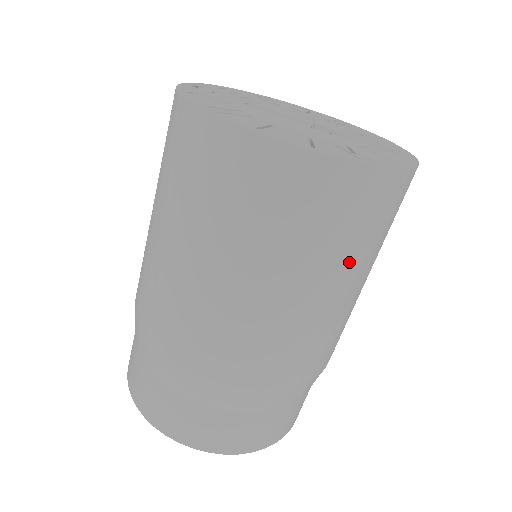
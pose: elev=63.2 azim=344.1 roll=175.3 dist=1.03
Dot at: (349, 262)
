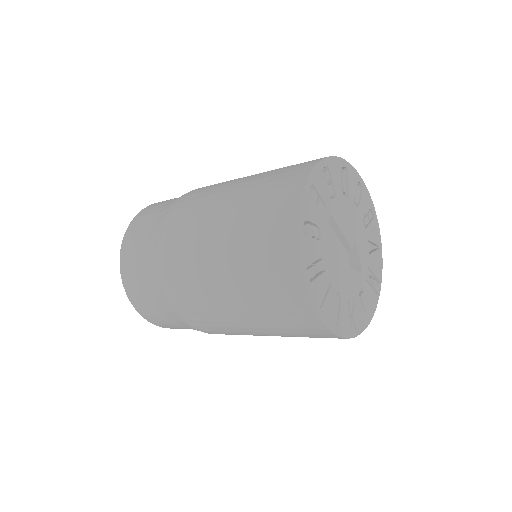
Dot at: occluded
